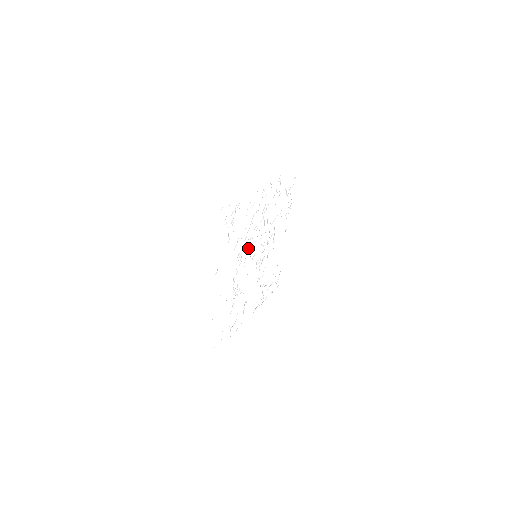
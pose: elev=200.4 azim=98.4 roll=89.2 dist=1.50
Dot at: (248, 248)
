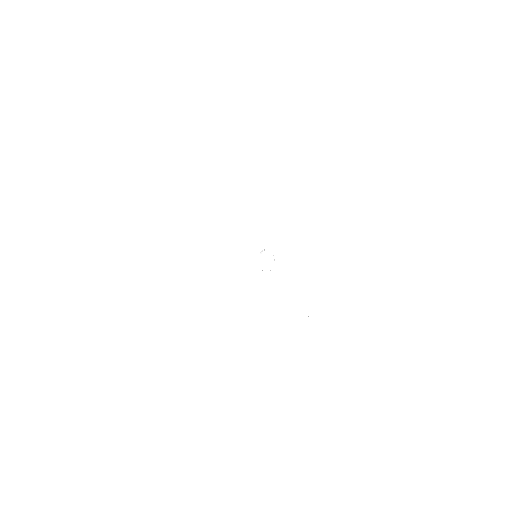
Dot at: occluded
